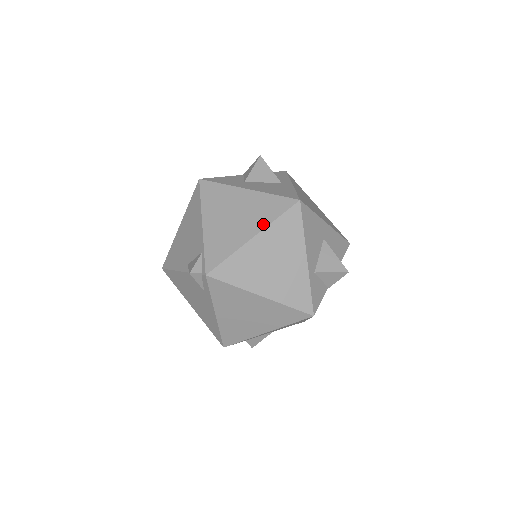
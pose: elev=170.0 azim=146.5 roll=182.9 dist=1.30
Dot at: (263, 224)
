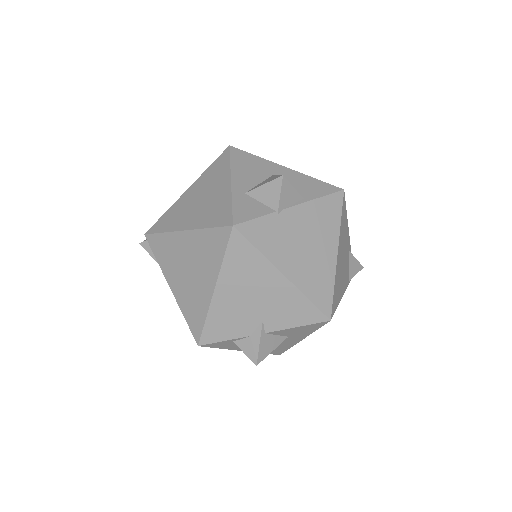
Dot at: occluded
